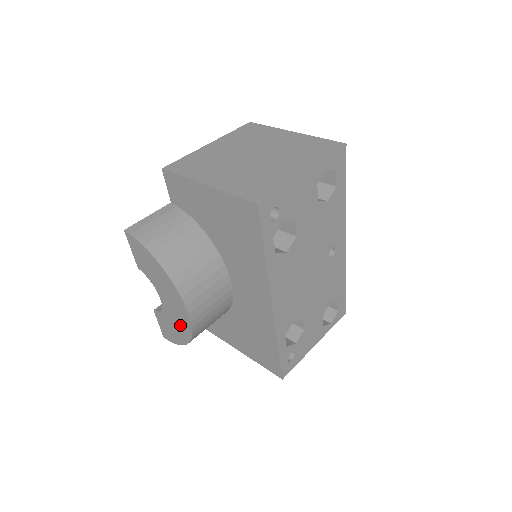
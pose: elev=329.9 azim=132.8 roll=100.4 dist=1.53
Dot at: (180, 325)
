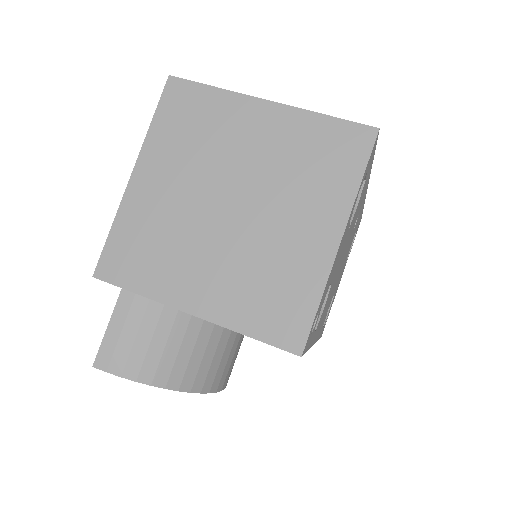
Dot at: occluded
